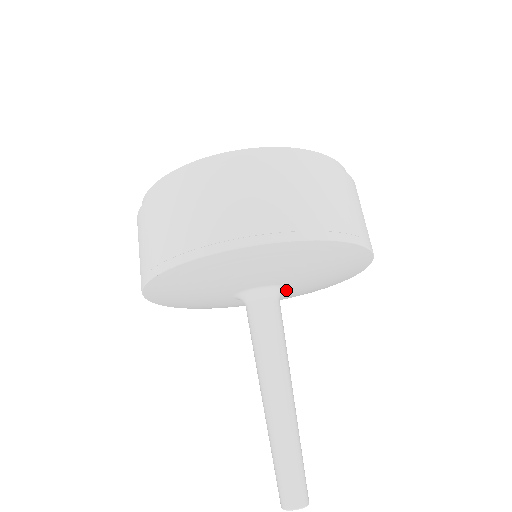
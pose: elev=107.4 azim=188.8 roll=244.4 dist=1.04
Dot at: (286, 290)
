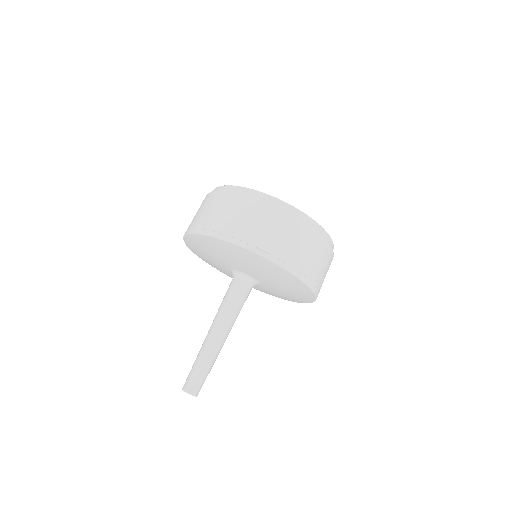
Dot at: (260, 283)
